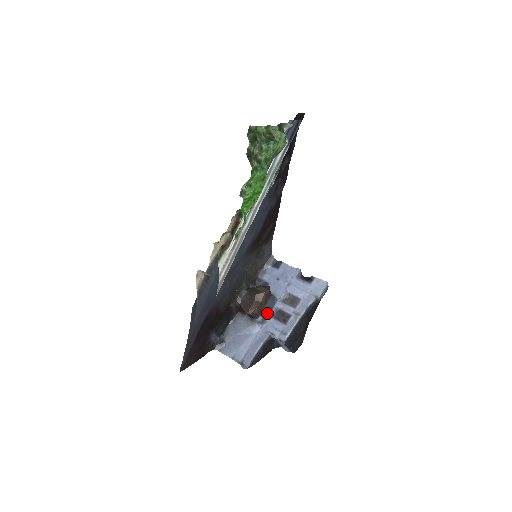
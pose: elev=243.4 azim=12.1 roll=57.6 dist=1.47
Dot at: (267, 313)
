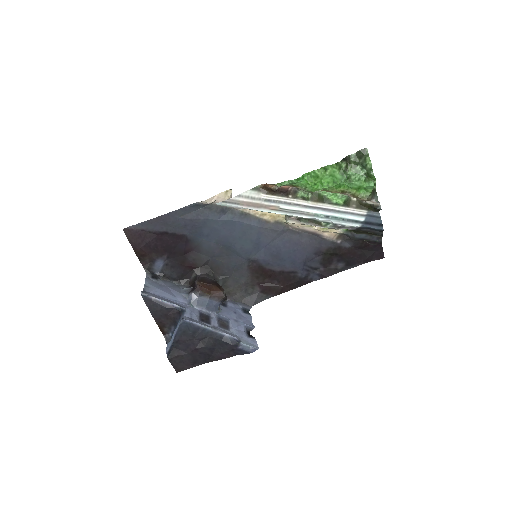
Dot at: (202, 304)
